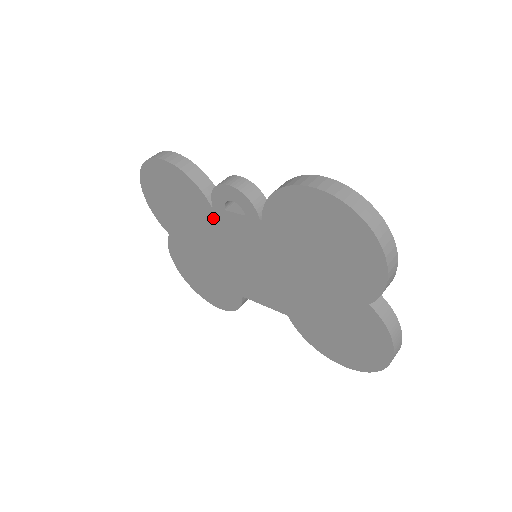
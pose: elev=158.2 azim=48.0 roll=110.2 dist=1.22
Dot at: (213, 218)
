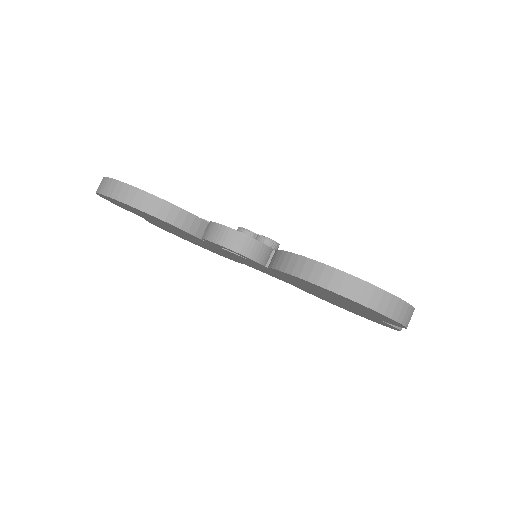
Dot at: (205, 242)
